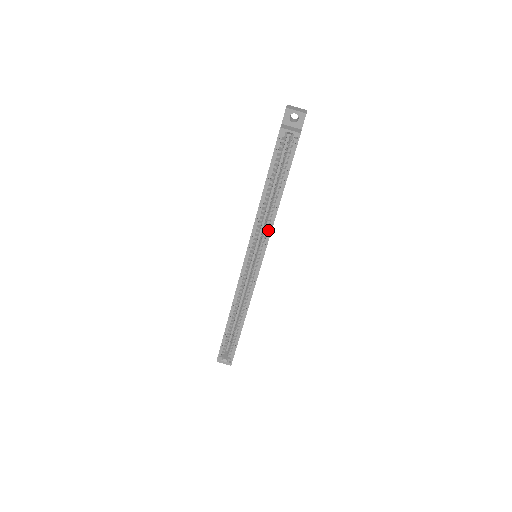
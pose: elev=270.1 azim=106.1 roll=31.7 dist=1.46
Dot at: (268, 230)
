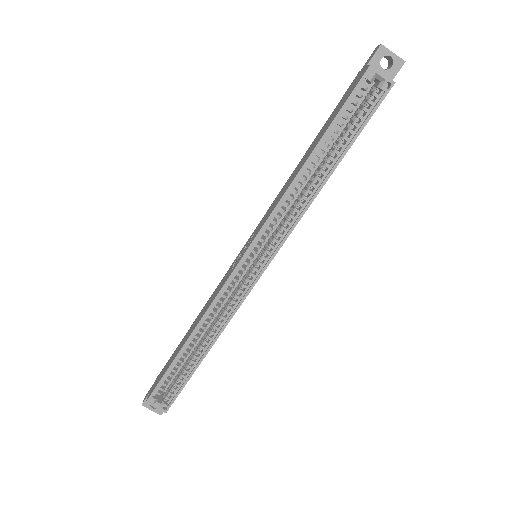
Dot at: (295, 216)
